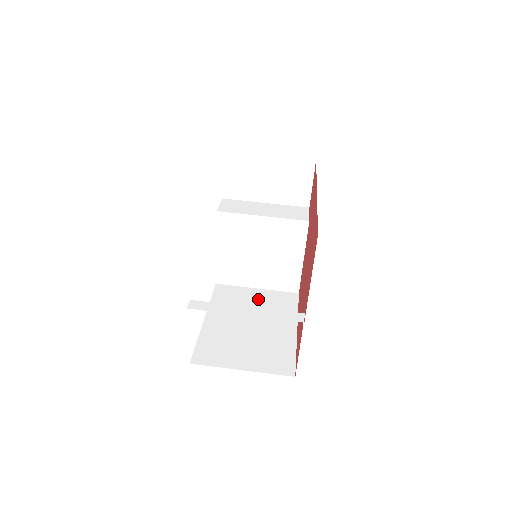
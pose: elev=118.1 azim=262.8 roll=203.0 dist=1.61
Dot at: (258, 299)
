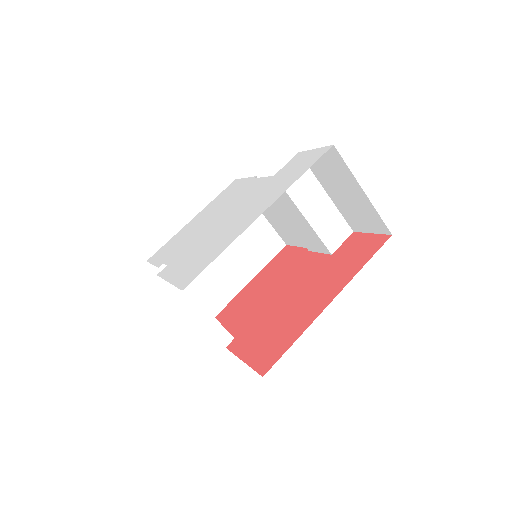
Dot at: (251, 228)
